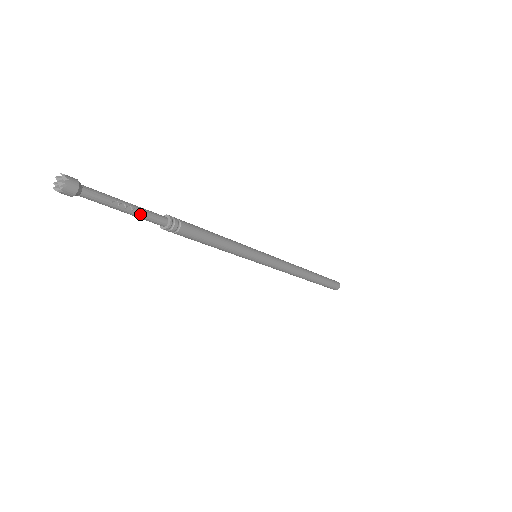
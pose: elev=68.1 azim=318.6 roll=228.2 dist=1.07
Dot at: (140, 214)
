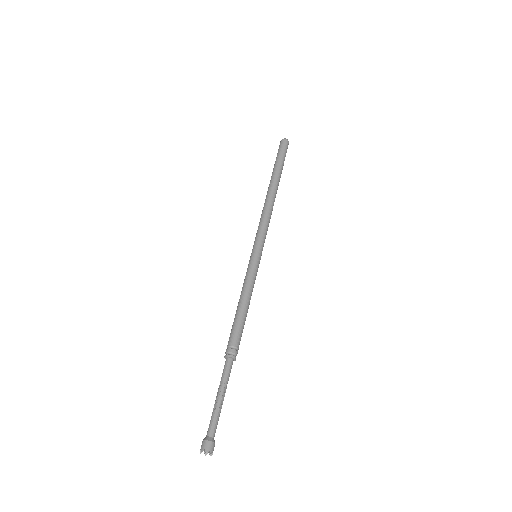
Dot at: (226, 386)
